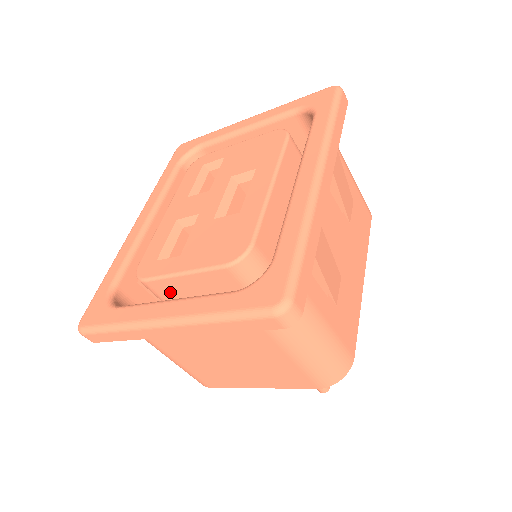
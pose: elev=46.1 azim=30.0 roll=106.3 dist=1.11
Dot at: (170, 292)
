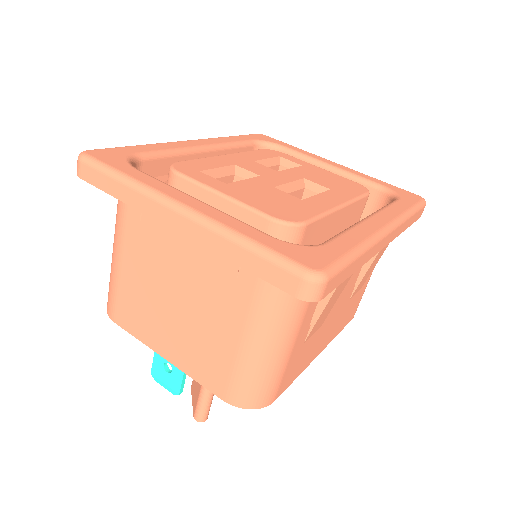
Dot at: occluded
